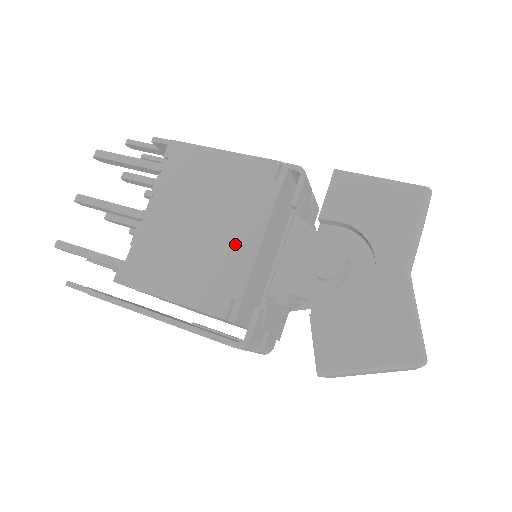
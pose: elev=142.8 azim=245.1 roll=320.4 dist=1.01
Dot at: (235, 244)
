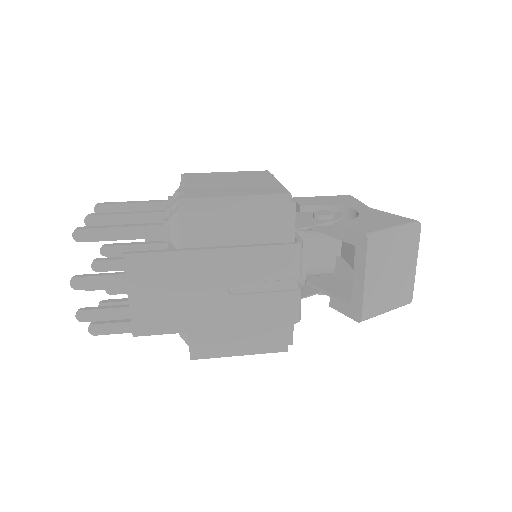
Dot at: (267, 182)
